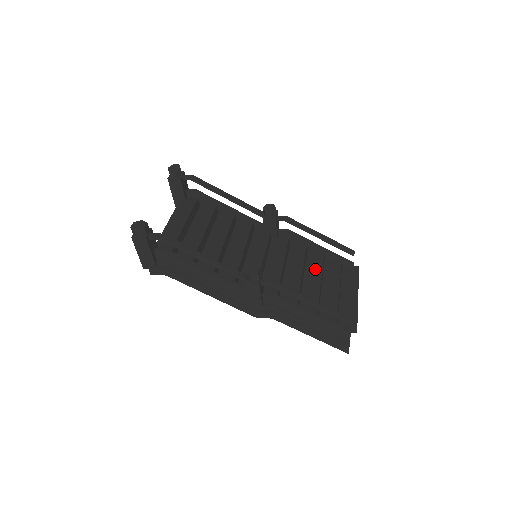
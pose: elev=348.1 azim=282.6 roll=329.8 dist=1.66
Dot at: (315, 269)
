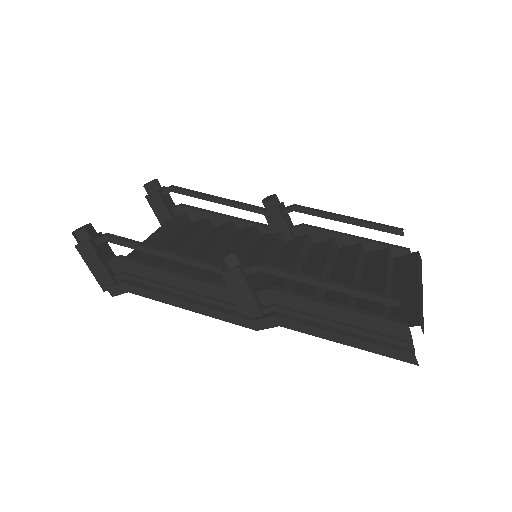
Dot at: (347, 261)
